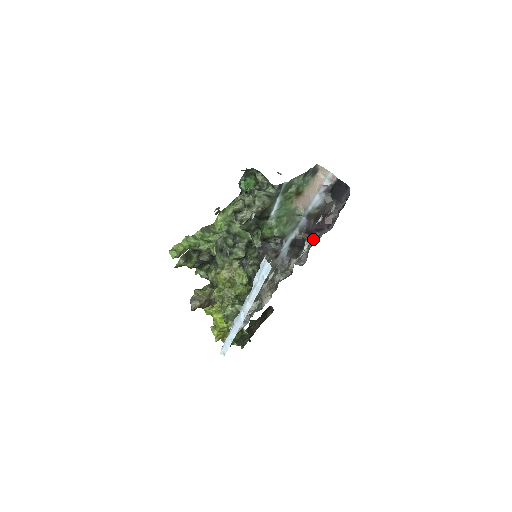
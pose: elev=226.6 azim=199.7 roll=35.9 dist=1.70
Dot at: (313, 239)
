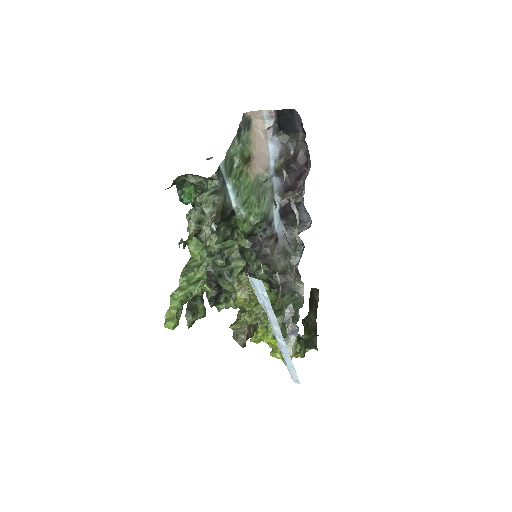
Dot at: (300, 191)
